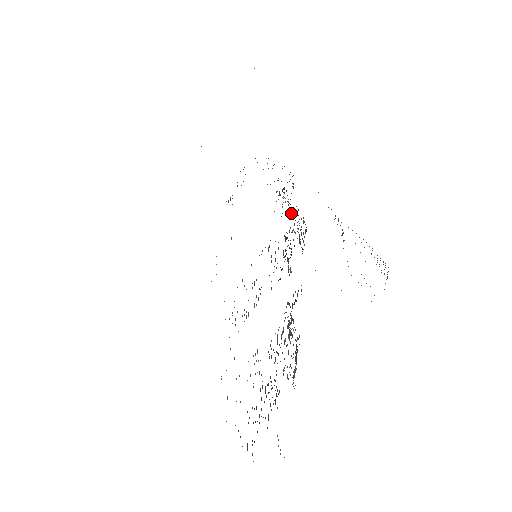
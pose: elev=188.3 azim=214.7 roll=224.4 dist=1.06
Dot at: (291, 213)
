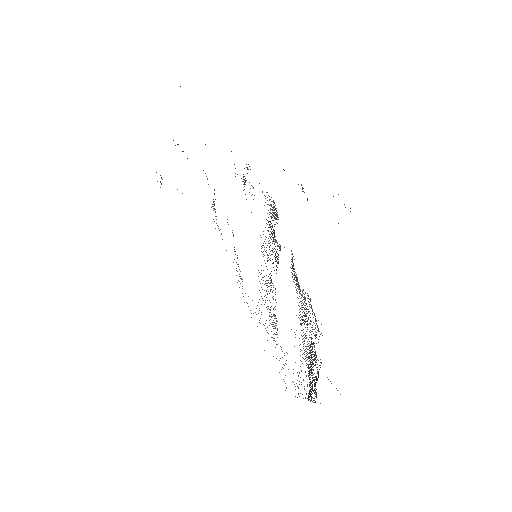
Dot at: occluded
